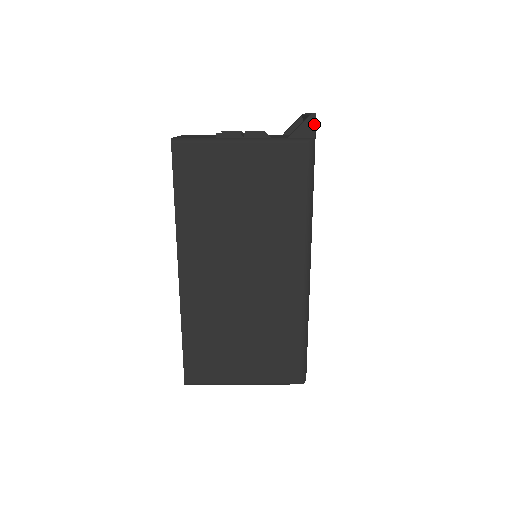
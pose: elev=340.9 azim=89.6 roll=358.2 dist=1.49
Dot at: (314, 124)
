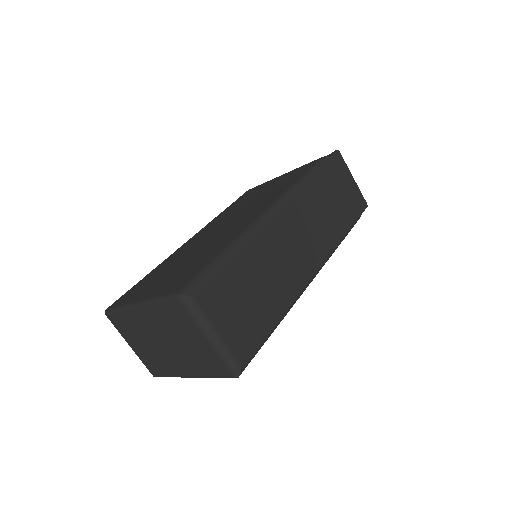
Dot at: (333, 153)
